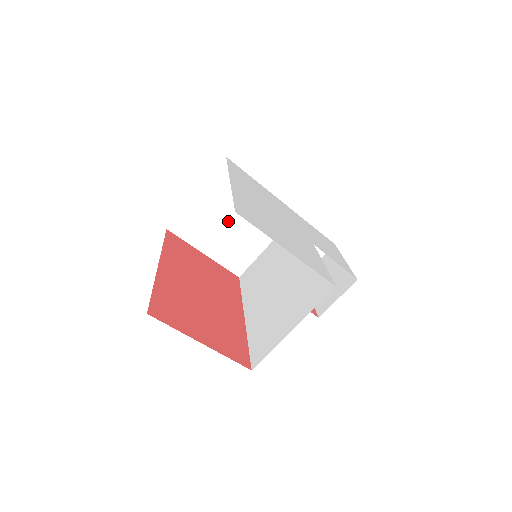
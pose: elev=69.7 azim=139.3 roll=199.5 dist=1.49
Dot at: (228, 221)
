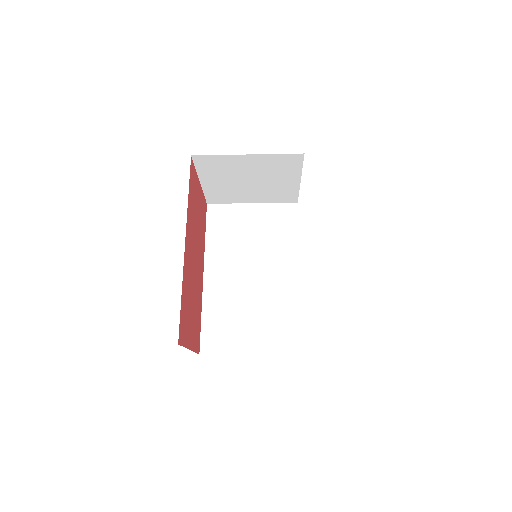
Dot at: (247, 179)
